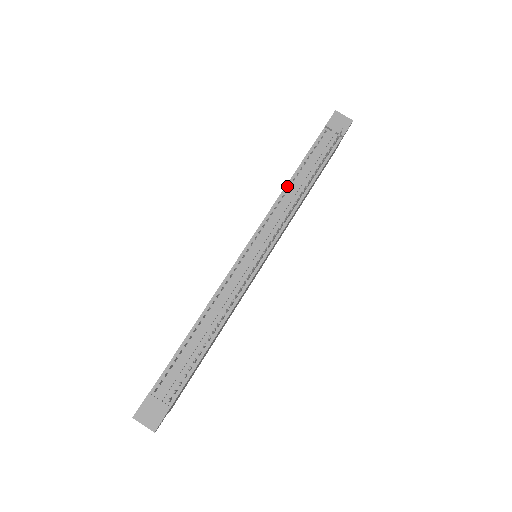
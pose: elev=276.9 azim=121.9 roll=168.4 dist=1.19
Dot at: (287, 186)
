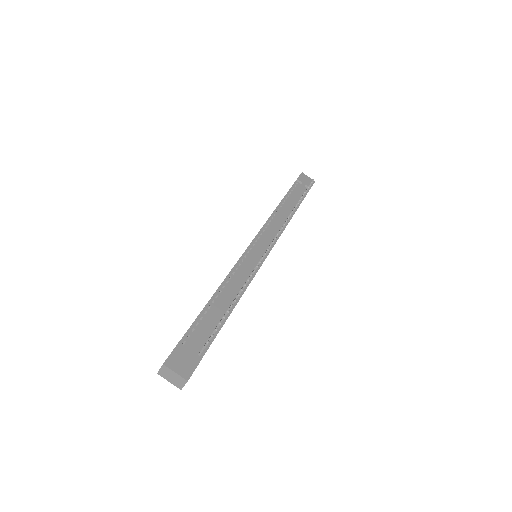
Dot at: (276, 209)
